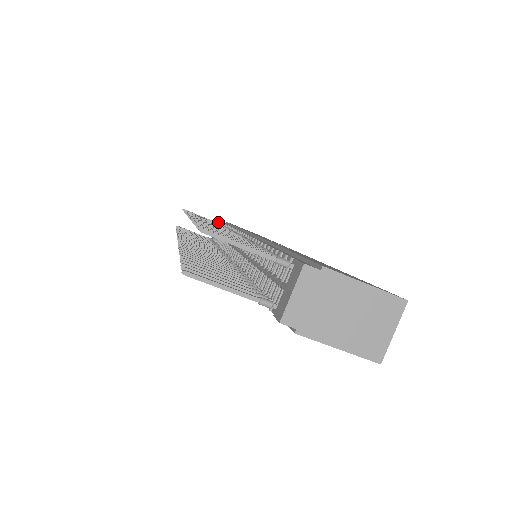
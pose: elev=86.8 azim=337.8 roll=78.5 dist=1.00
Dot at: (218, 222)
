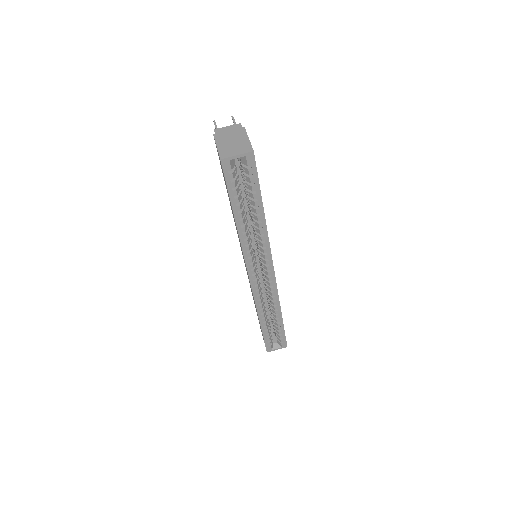
Dot at: occluded
